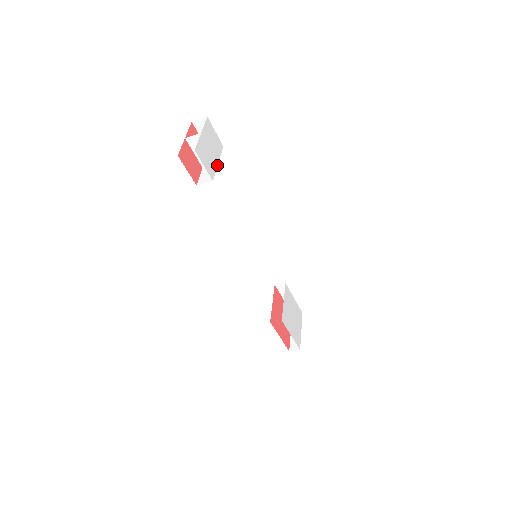
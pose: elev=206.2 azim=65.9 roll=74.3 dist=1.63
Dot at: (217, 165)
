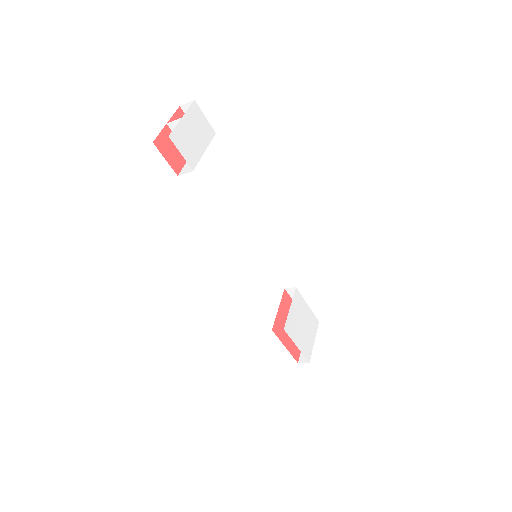
Dot at: occluded
